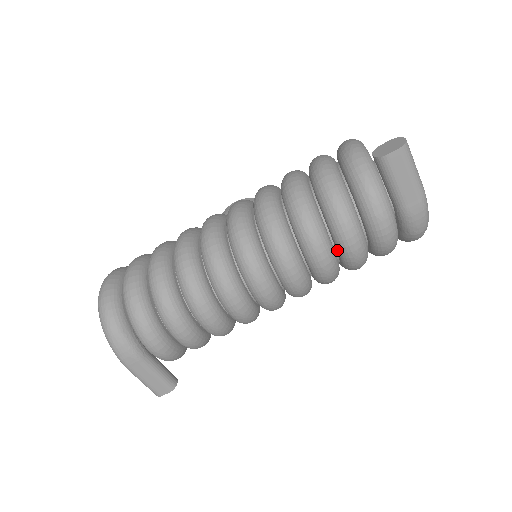
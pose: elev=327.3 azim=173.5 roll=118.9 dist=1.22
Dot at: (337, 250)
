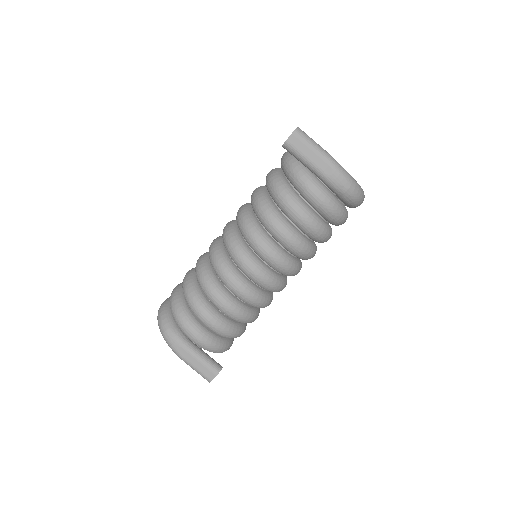
Dot at: (293, 223)
